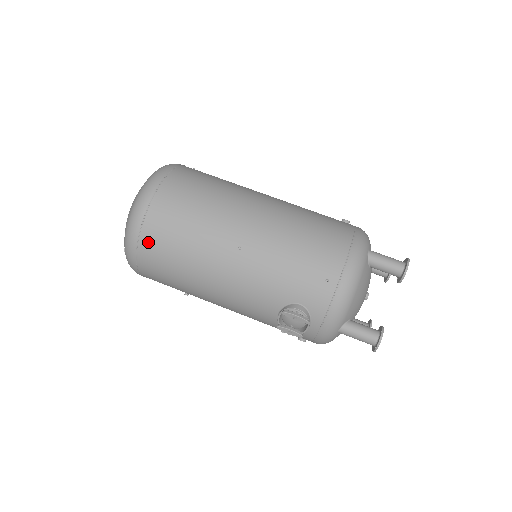
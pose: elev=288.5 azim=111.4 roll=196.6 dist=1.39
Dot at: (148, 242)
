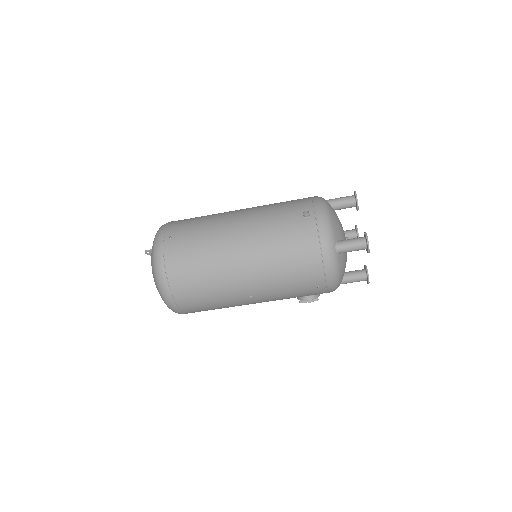
Dot at: (192, 312)
